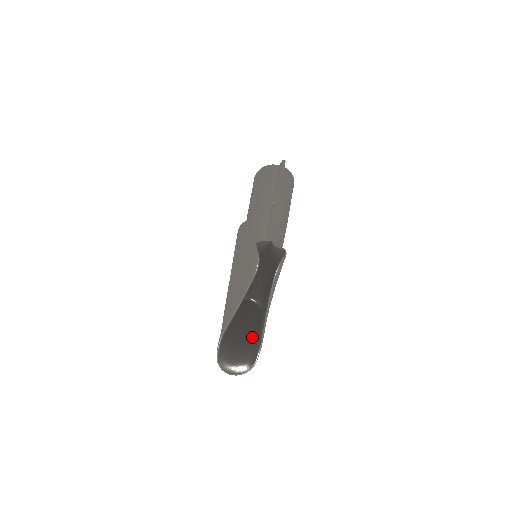
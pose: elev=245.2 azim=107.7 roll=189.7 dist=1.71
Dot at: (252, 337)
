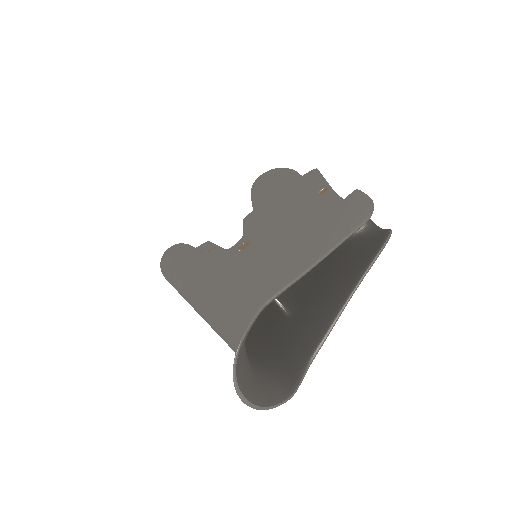
Dot at: (264, 356)
